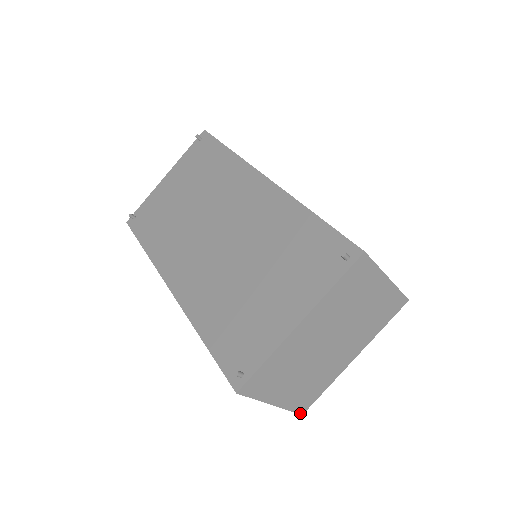
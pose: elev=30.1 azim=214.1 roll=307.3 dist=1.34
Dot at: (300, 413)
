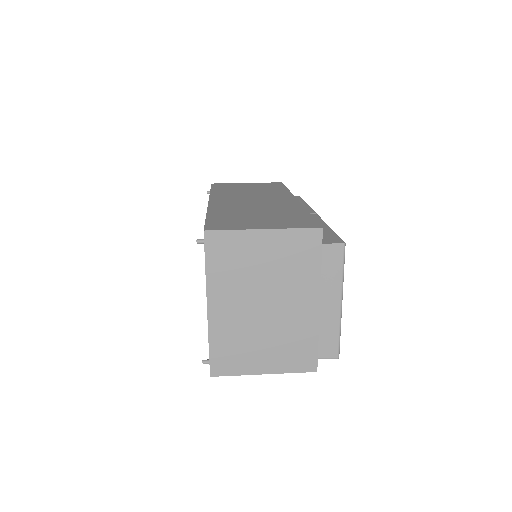
Dot at: (312, 371)
